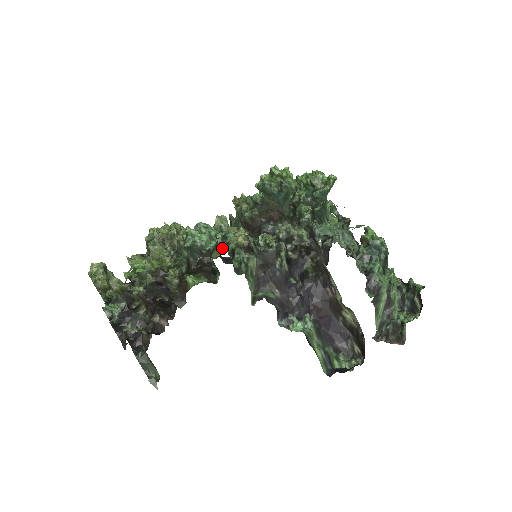
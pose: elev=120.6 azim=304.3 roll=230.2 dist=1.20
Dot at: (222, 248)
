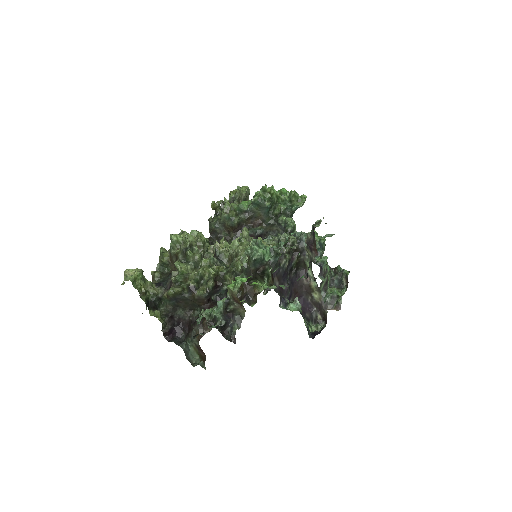
Dot at: occluded
